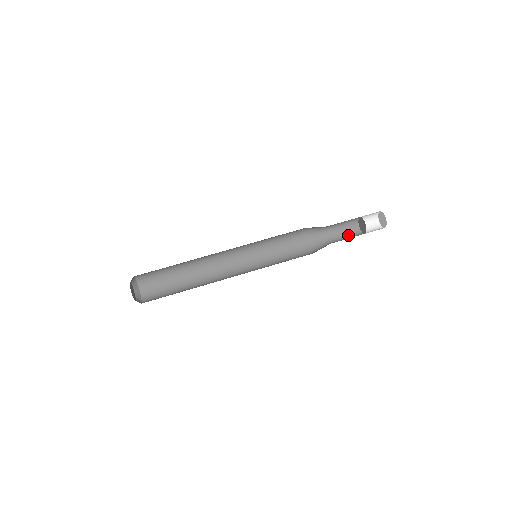
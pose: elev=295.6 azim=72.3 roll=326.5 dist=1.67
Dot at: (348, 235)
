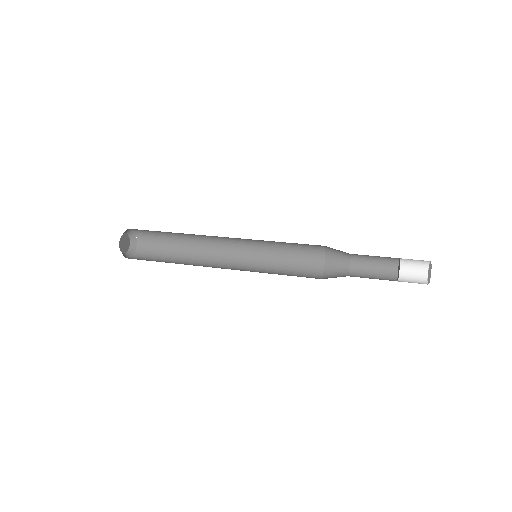
Dot at: occluded
